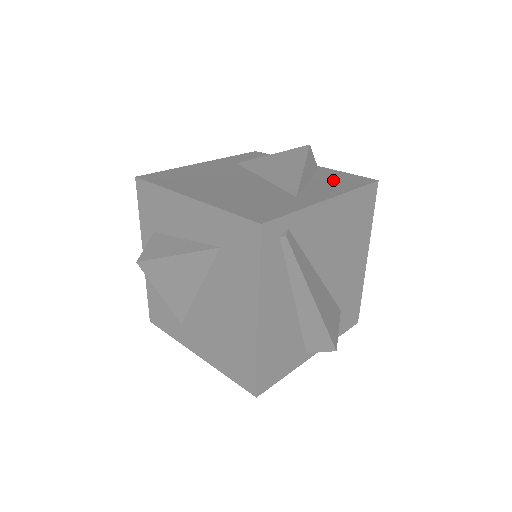
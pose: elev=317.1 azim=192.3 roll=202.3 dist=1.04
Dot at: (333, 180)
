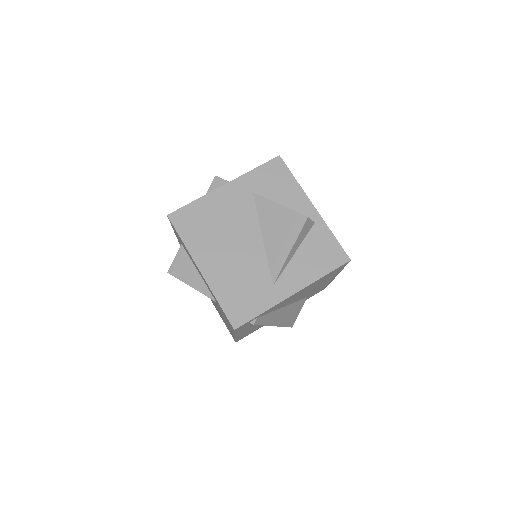
Dot at: (315, 253)
